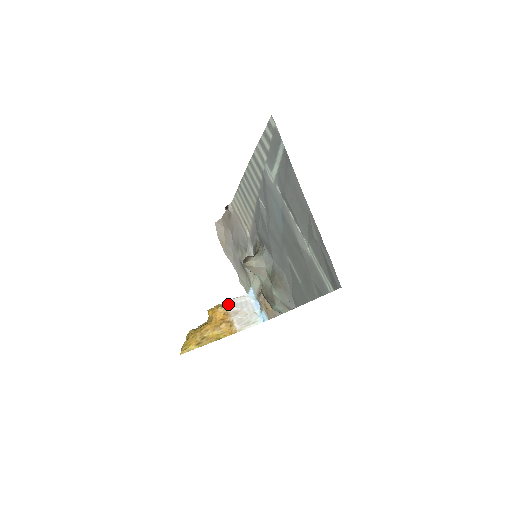
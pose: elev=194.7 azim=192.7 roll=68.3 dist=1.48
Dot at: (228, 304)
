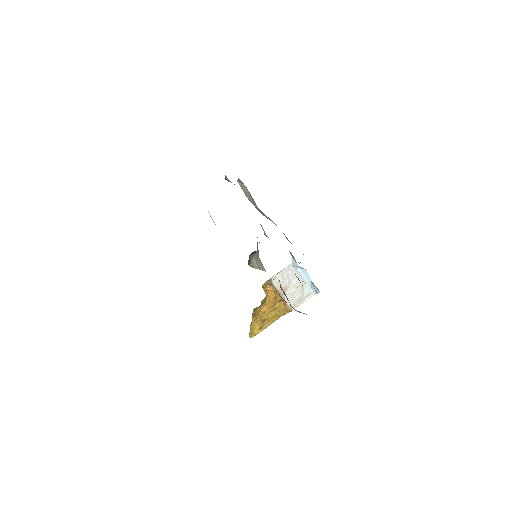
Dot at: (274, 281)
